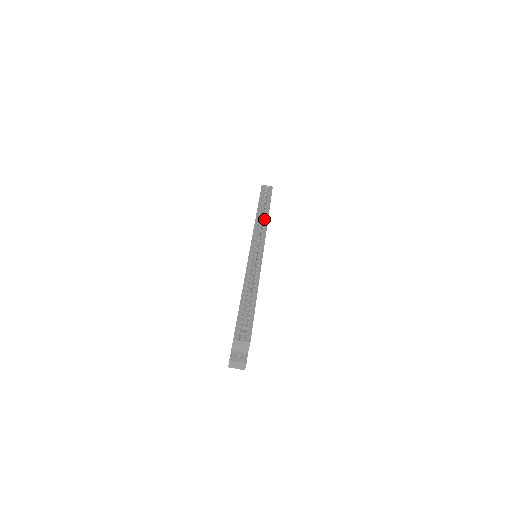
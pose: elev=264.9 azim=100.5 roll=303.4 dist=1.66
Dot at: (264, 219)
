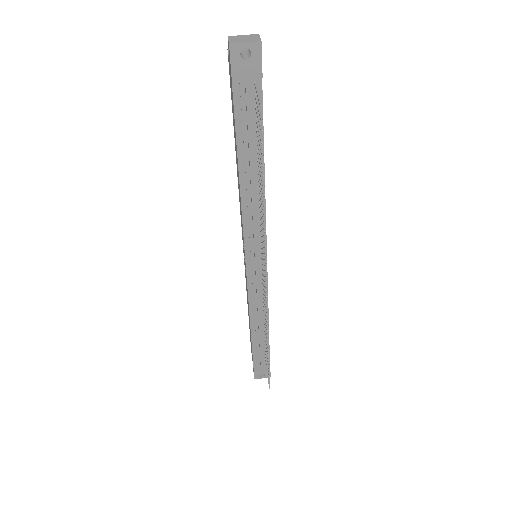
Dot at: occluded
